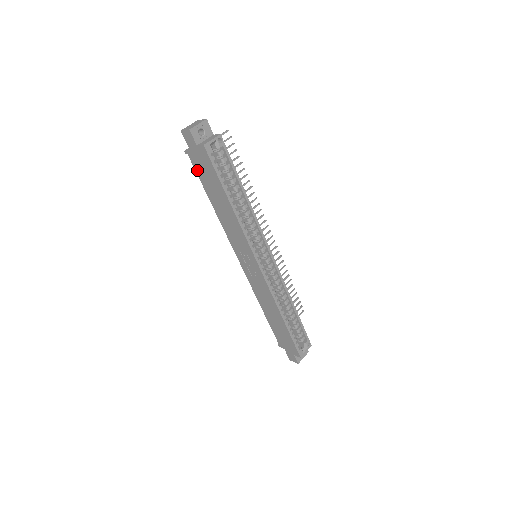
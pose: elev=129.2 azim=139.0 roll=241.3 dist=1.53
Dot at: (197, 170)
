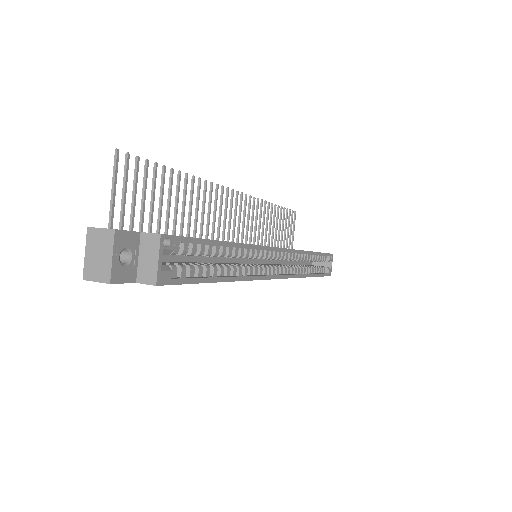
Dot at: occluded
